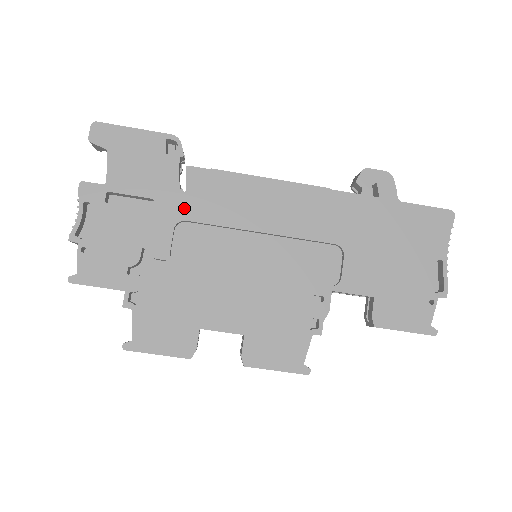
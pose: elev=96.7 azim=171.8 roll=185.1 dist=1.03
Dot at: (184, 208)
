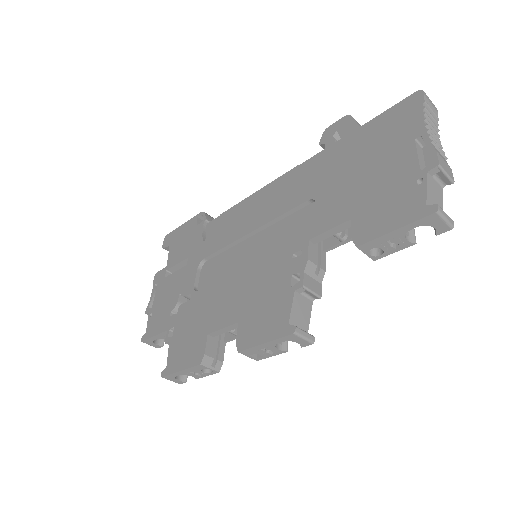
Dot at: (204, 251)
